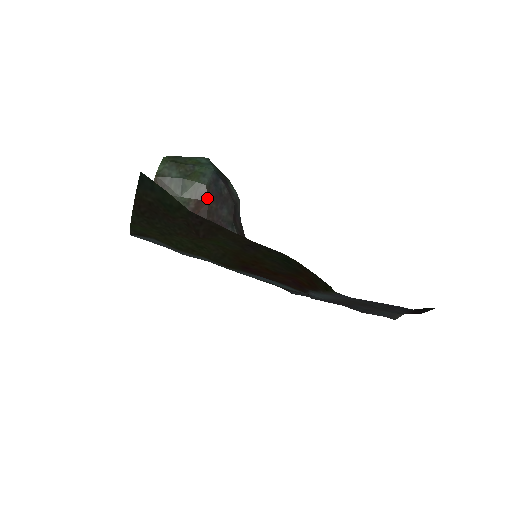
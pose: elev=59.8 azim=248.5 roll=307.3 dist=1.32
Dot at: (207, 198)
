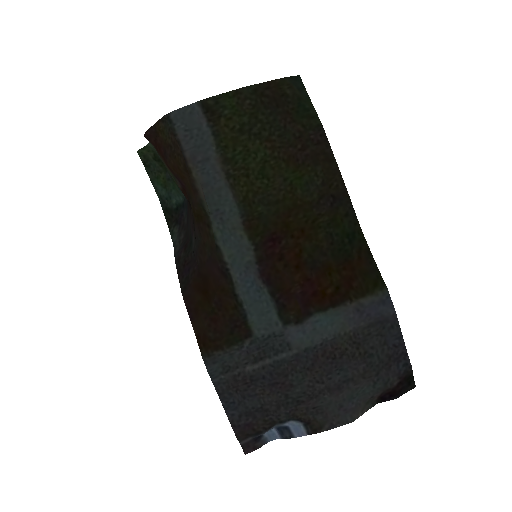
Dot at: occluded
